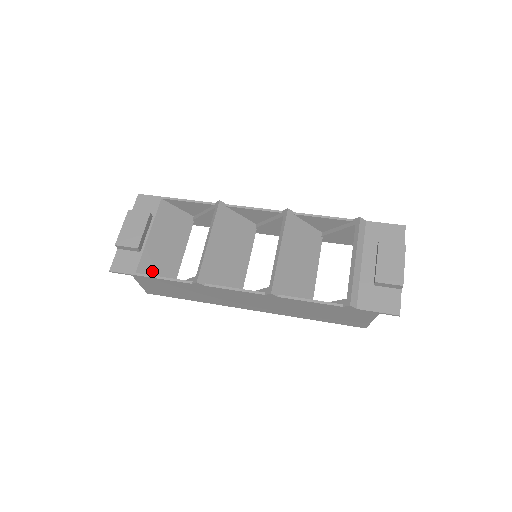
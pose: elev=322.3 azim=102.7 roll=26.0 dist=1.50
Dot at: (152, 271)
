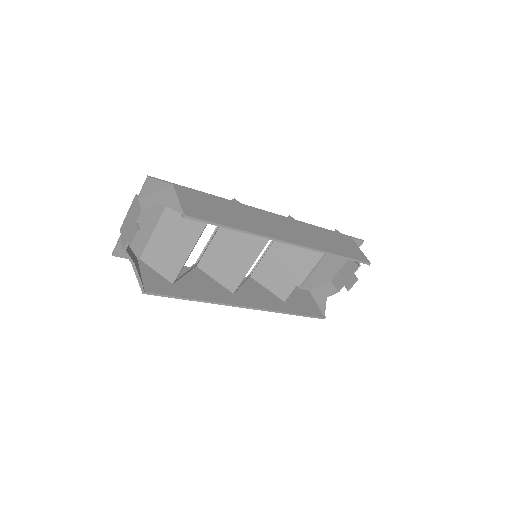
Dot at: occluded
